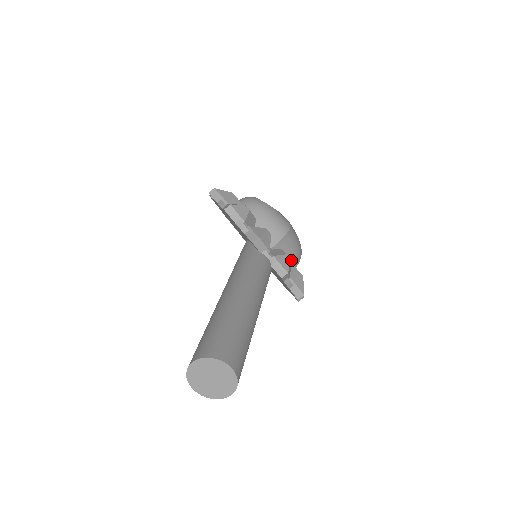
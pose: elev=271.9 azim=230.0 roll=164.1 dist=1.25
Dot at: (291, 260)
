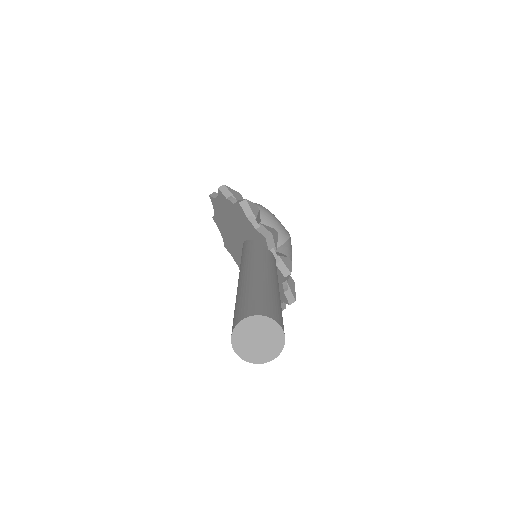
Dot at: occluded
